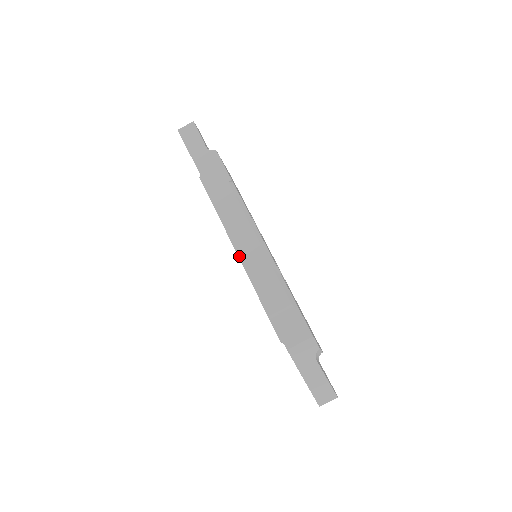
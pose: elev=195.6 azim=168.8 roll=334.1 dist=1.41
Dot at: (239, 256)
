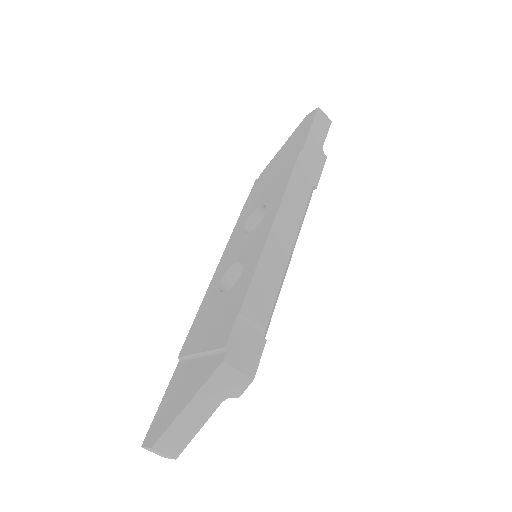
Dot at: (269, 238)
